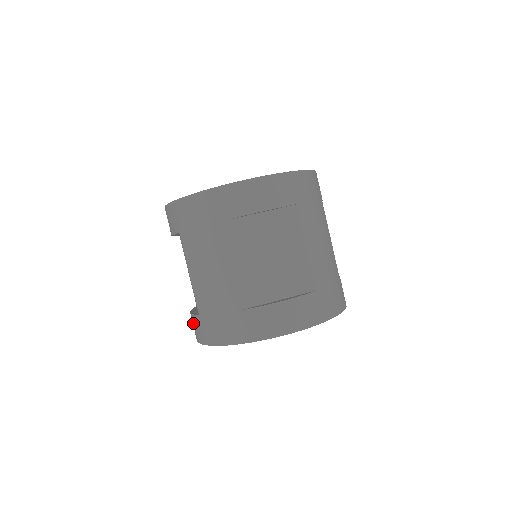
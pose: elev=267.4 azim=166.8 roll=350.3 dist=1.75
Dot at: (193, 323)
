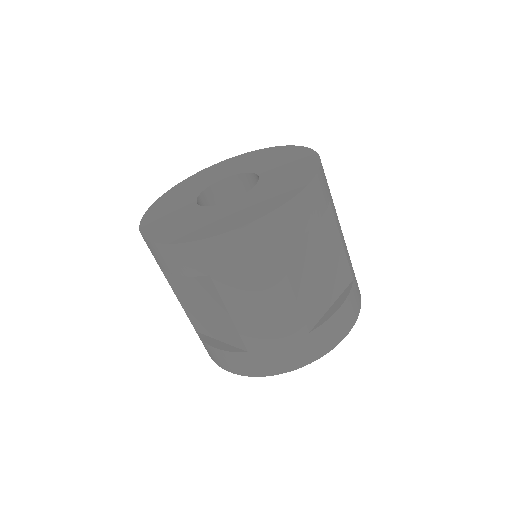
Dot at: (227, 359)
